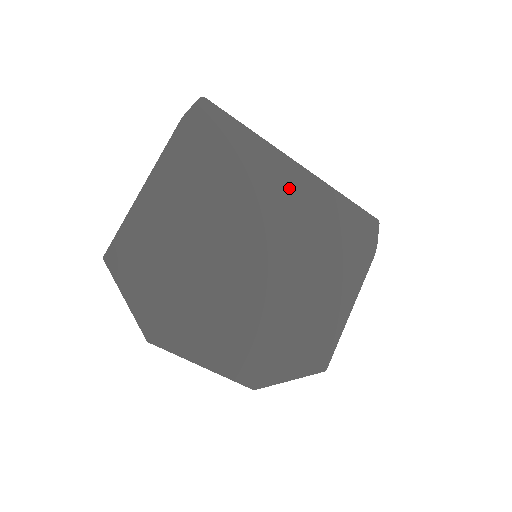
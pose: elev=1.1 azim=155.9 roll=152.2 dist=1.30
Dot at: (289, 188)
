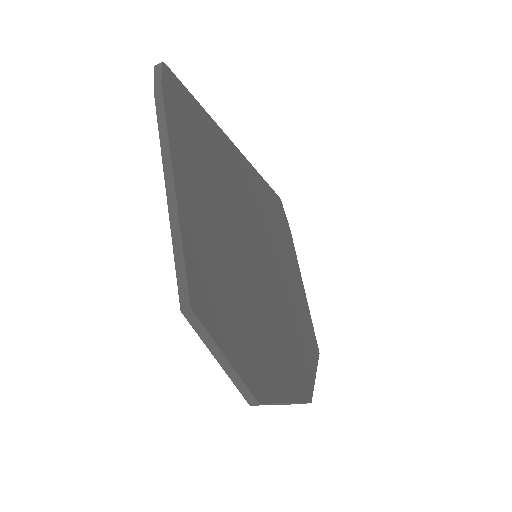
Dot at: (243, 174)
